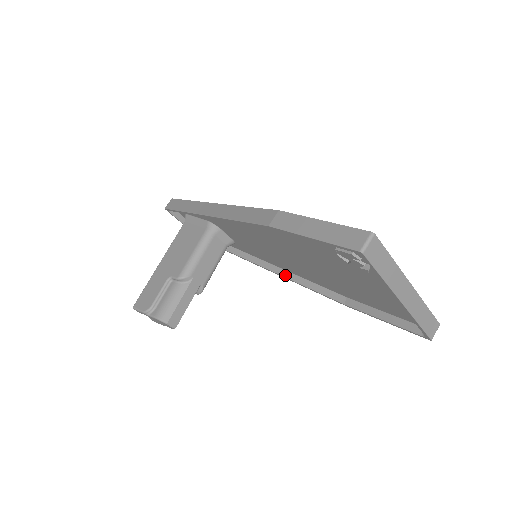
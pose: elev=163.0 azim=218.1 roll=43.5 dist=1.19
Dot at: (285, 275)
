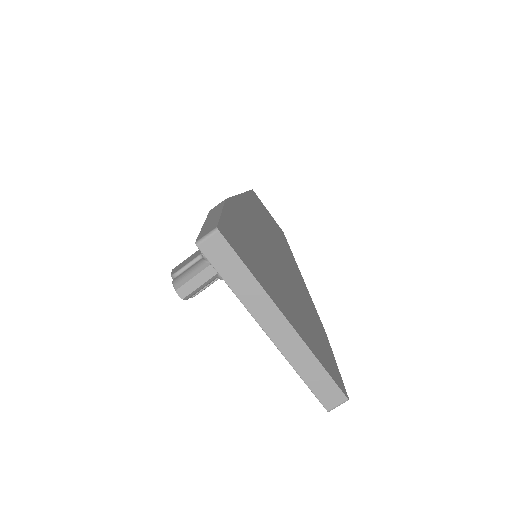
Dot at: occluded
